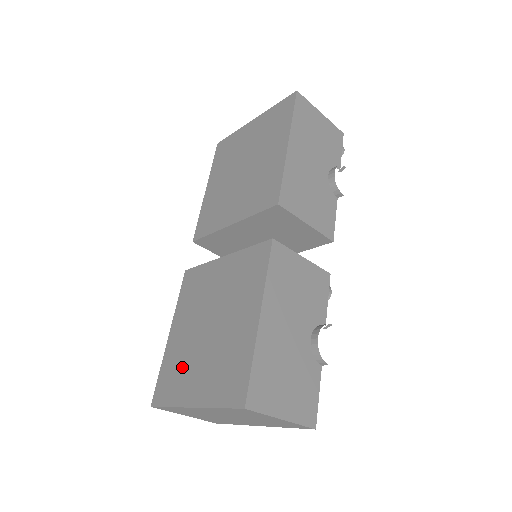
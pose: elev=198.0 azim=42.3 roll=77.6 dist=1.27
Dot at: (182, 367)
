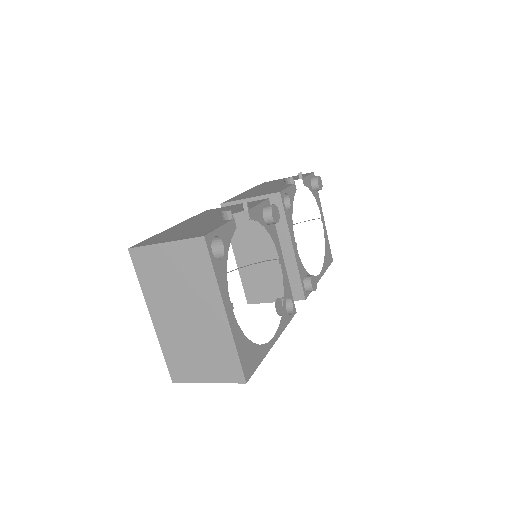
Dot at: occluded
